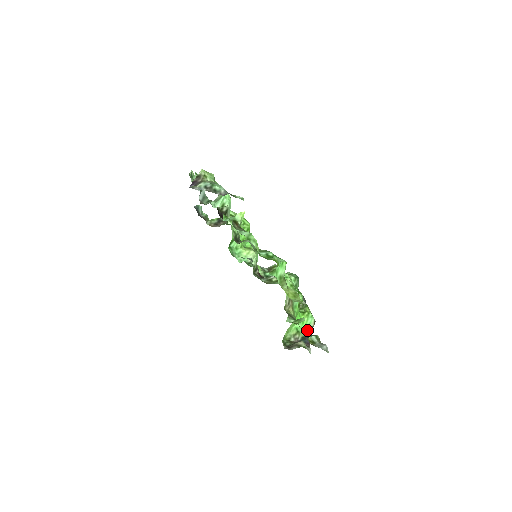
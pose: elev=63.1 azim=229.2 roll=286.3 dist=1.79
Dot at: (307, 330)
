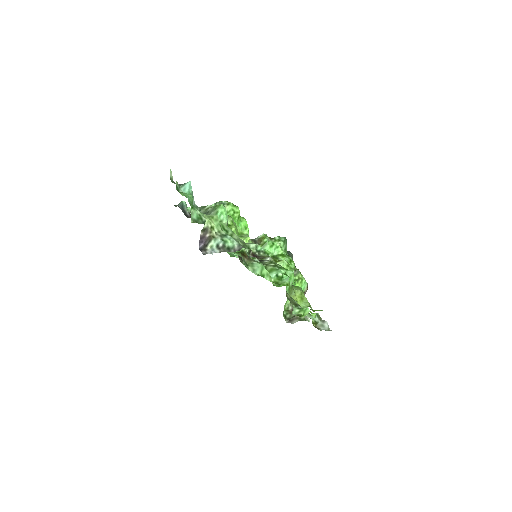
Dot at: occluded
